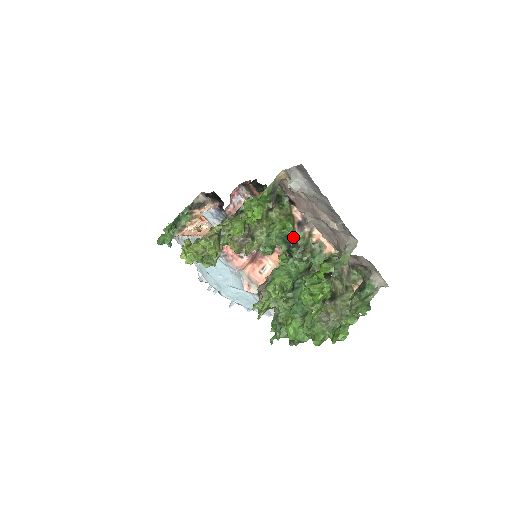
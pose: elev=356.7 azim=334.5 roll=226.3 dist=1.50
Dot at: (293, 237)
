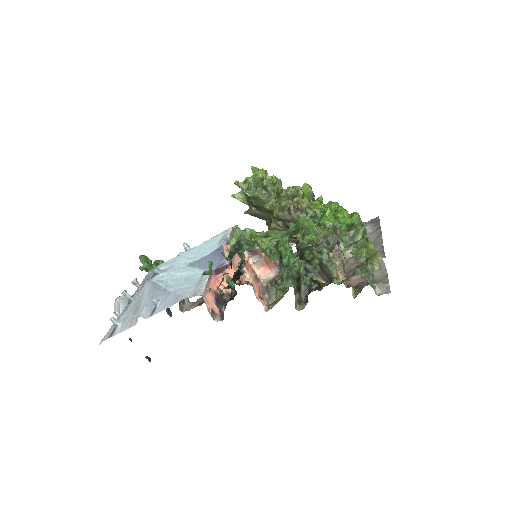
Dot at: occluded
